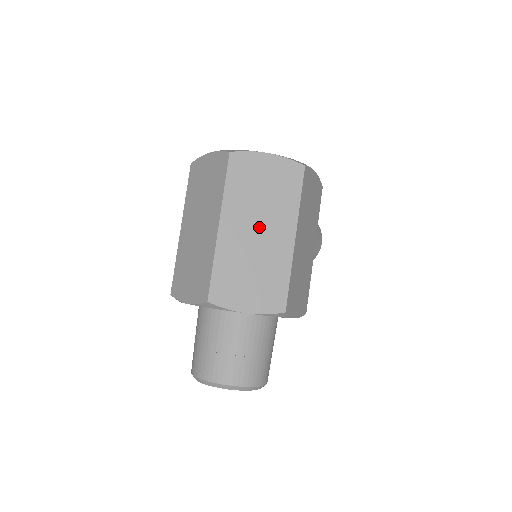
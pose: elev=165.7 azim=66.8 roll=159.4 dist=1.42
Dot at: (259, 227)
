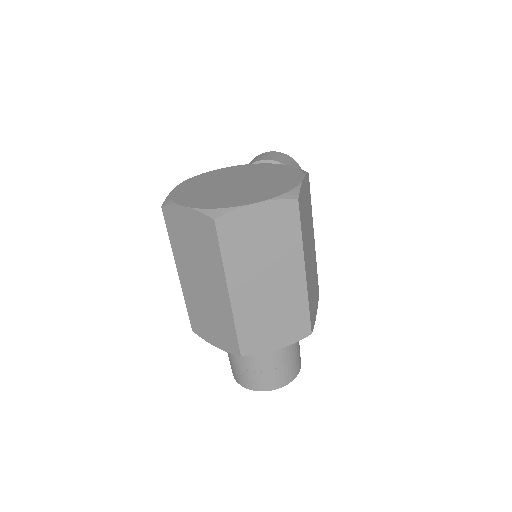
Dot at: (268, 278)
